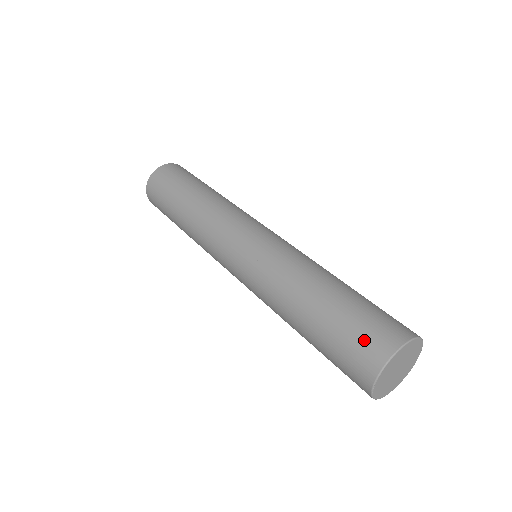
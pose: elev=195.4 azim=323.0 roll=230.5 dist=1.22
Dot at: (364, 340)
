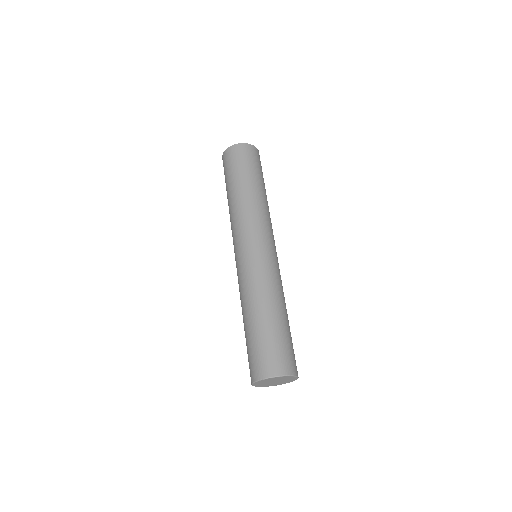
Dot at: (281, 356)
